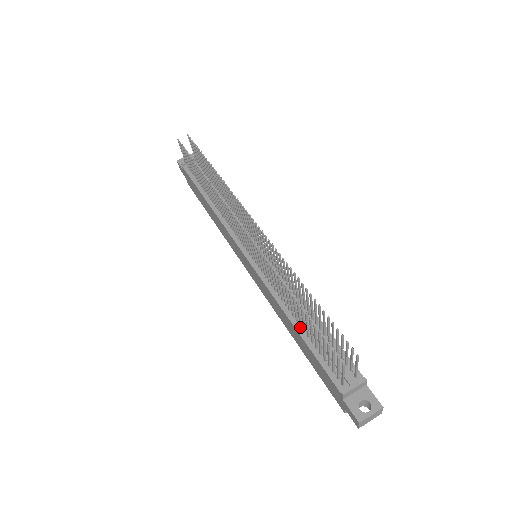
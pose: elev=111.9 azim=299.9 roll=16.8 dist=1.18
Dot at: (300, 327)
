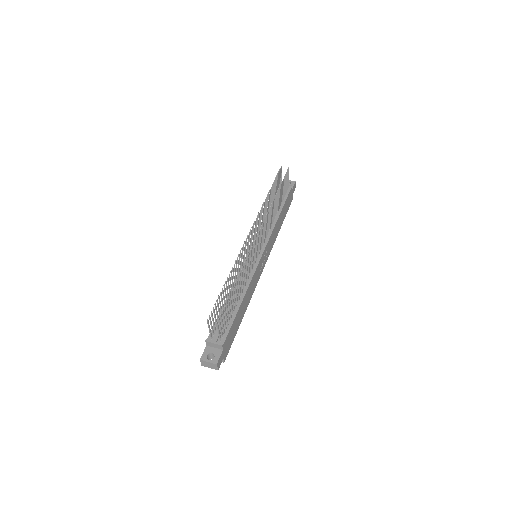
Dot at: occluded
